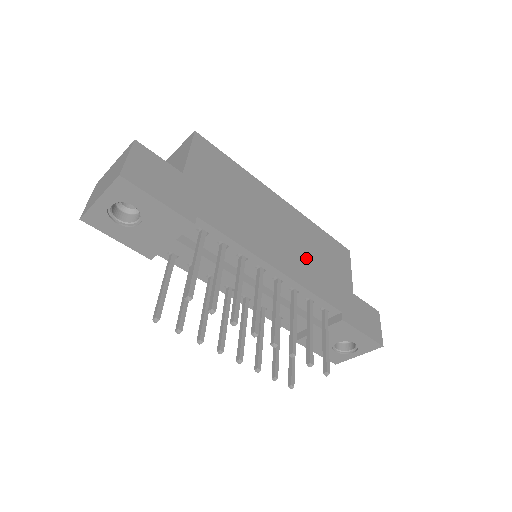
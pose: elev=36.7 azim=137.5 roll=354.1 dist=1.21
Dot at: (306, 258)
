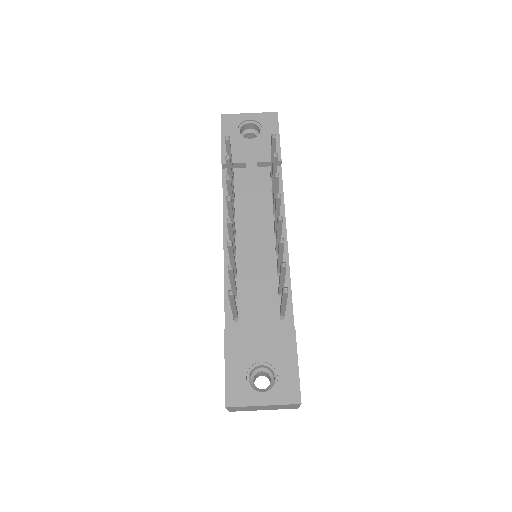
Dot at: occluded
